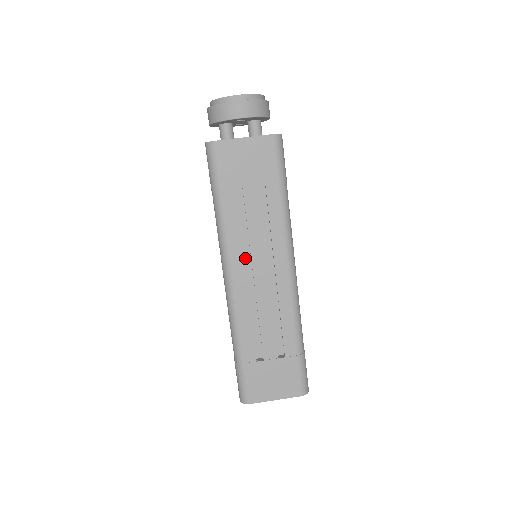
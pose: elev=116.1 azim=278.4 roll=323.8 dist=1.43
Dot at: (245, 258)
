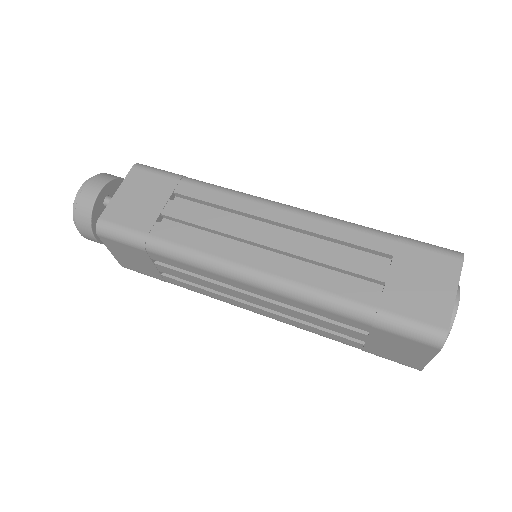
Dot at: occluded
